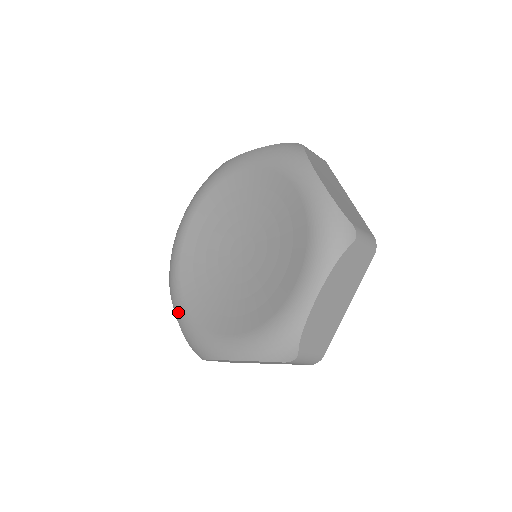
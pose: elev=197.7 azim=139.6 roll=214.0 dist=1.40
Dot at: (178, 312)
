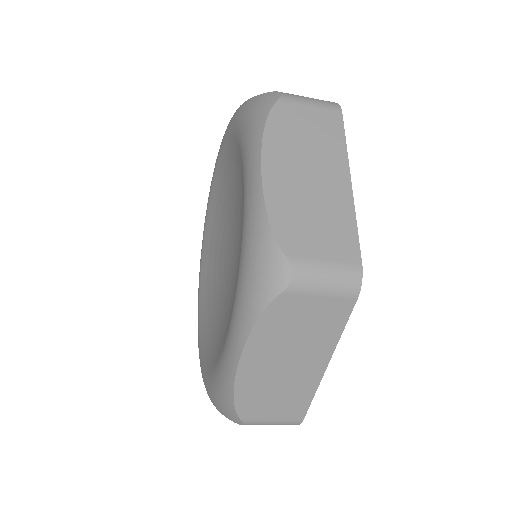
Dot at: (205, 386)
